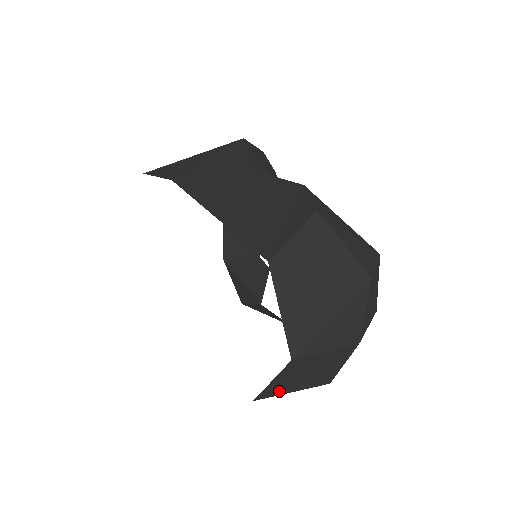
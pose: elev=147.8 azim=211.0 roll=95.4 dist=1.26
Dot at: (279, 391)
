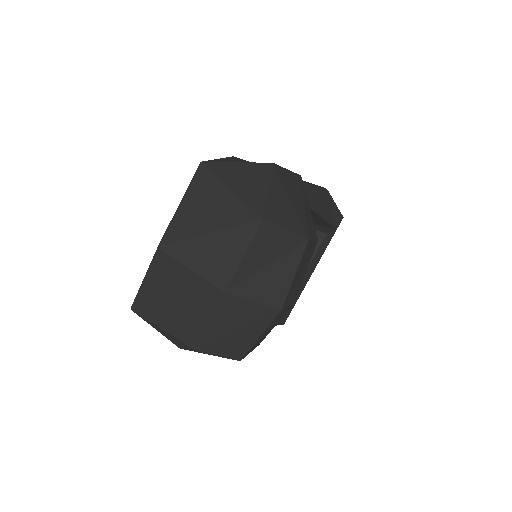
Dot at: (152, 314)
